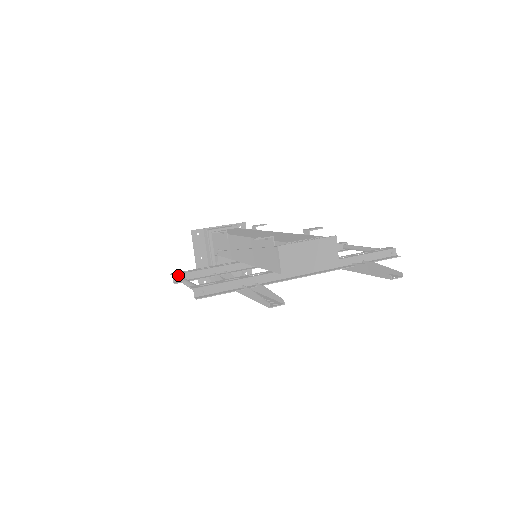
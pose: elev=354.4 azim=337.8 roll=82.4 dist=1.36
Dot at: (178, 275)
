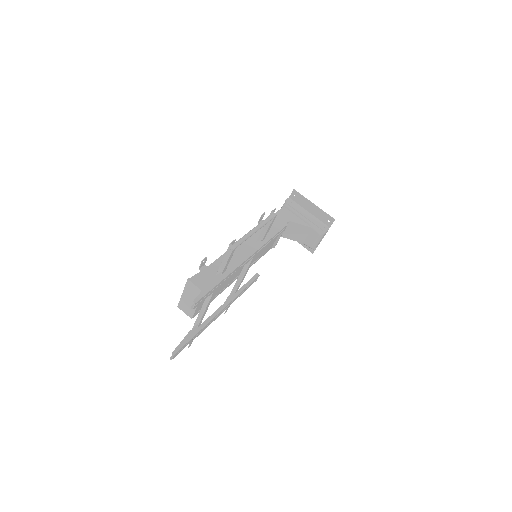
Dot at: occluded
